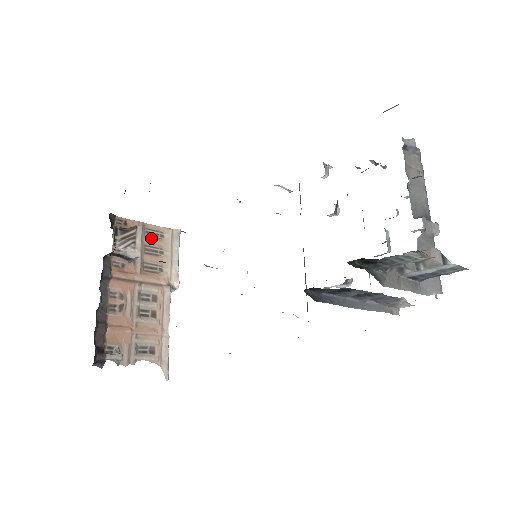
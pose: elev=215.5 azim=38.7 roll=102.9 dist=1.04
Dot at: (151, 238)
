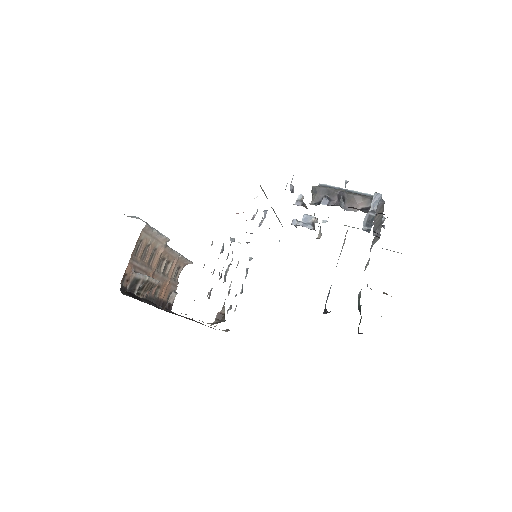
Dot at: (139, 253)
